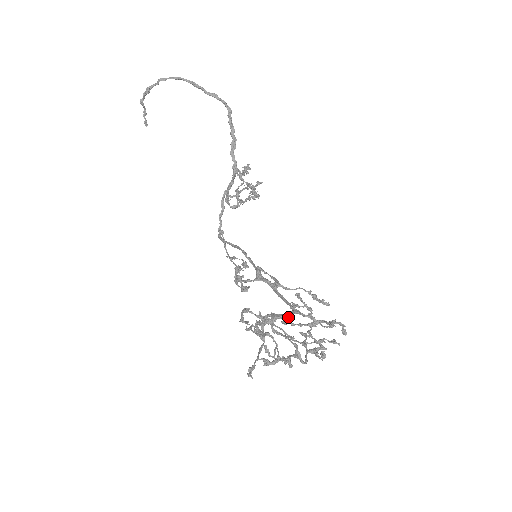
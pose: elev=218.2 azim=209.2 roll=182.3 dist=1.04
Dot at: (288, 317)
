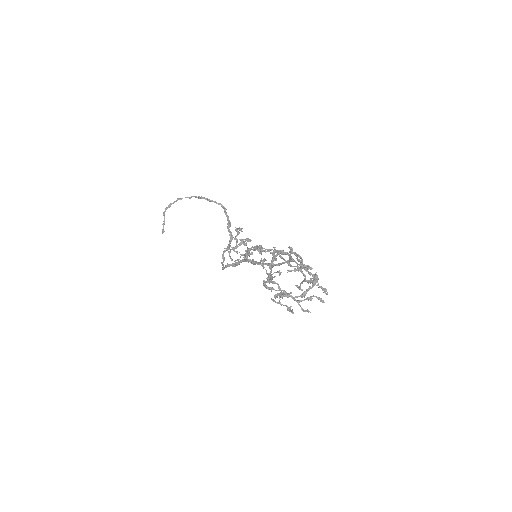
Dot at: (288, 254)
